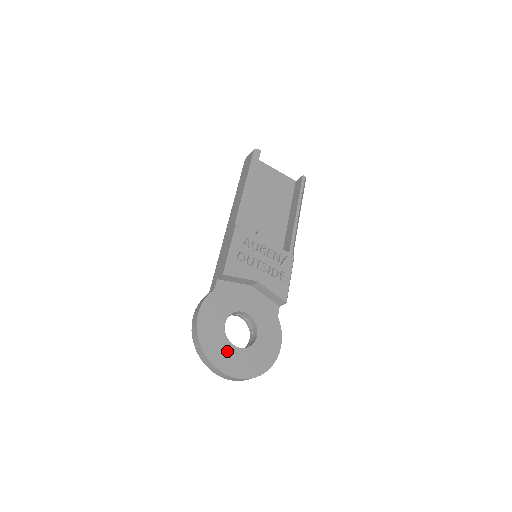
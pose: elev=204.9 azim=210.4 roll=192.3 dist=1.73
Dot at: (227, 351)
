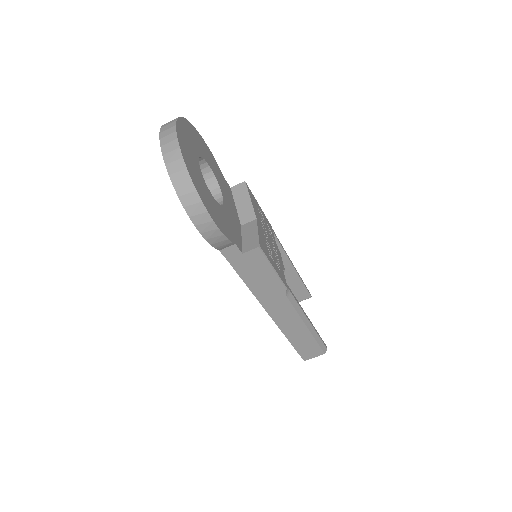
Dot at: (193, 146)
